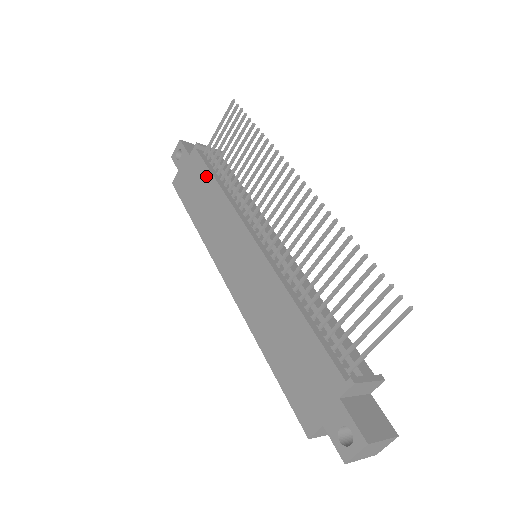
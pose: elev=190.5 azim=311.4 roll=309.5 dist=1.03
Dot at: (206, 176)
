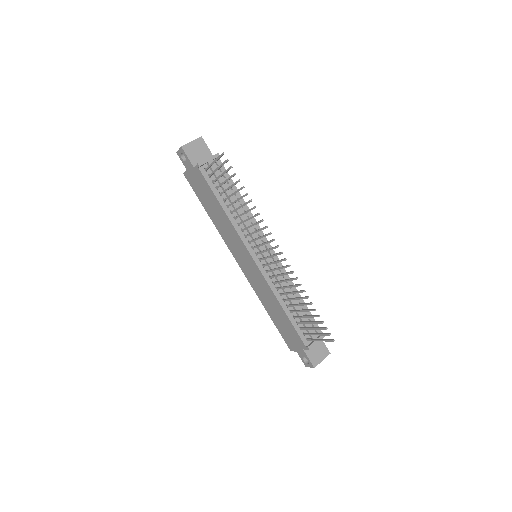
Dot at: (212, 196)
